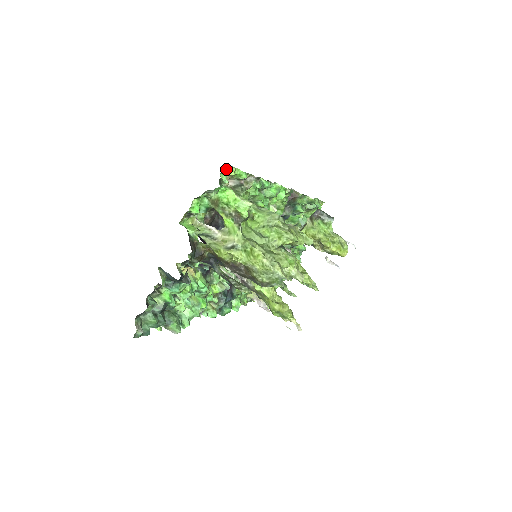
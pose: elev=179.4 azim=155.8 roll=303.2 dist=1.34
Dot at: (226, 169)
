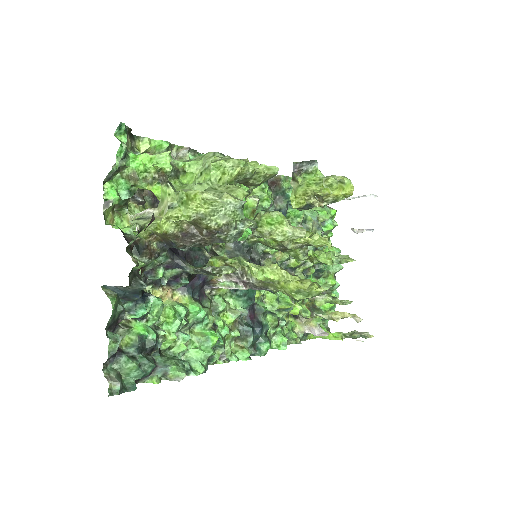
Dot at: (136, 143)
